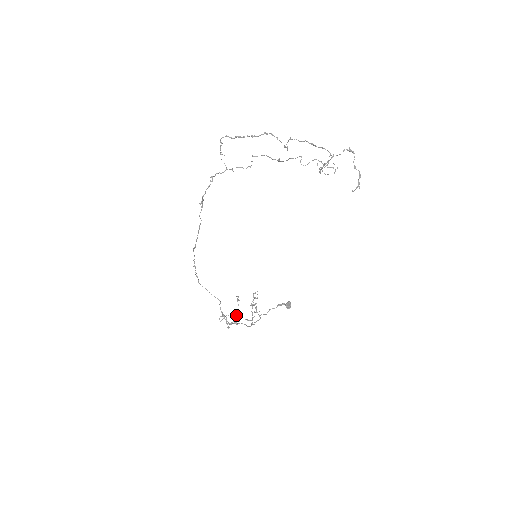
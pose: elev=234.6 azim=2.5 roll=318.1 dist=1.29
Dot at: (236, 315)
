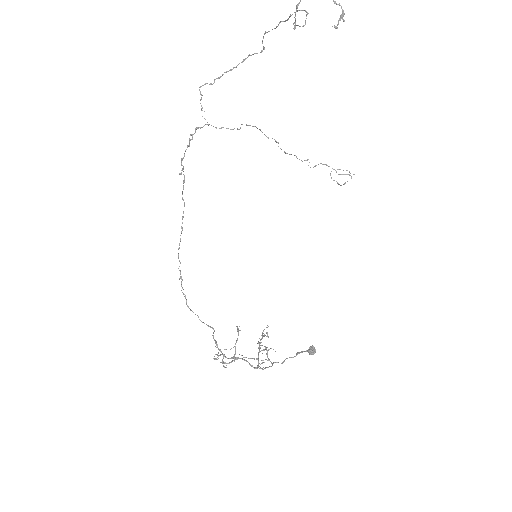
Dot at: (235, 346)
